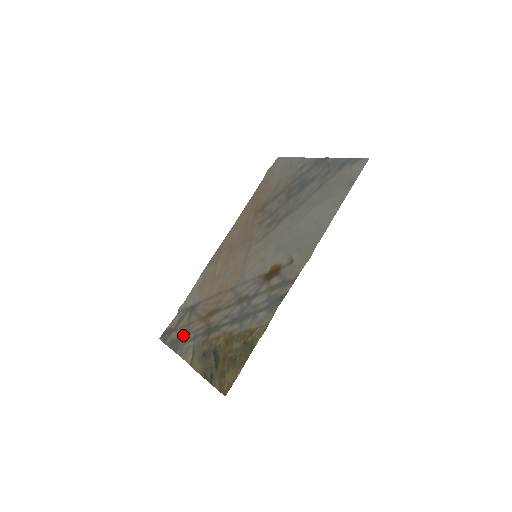
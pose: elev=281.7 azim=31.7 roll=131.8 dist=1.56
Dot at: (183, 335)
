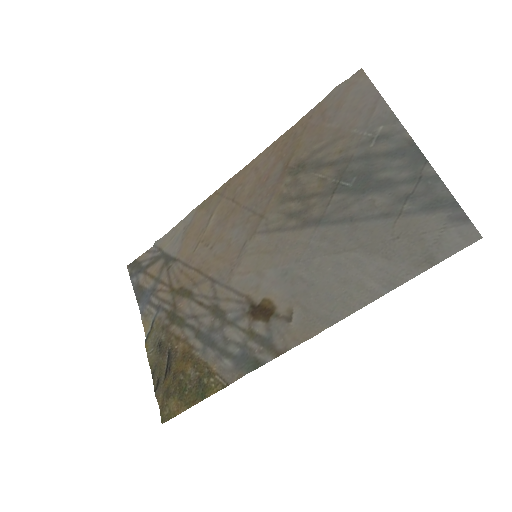
Dot at: (149, 291)
